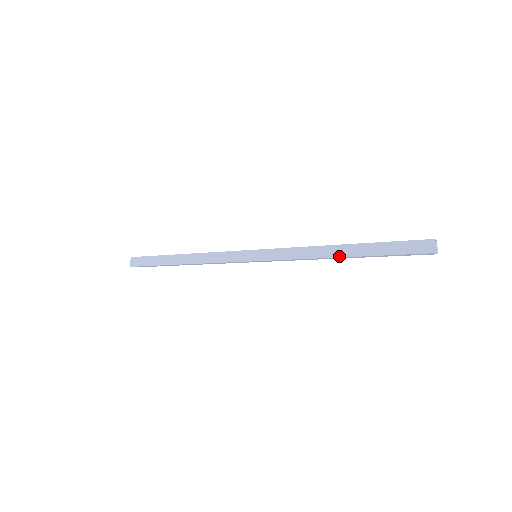
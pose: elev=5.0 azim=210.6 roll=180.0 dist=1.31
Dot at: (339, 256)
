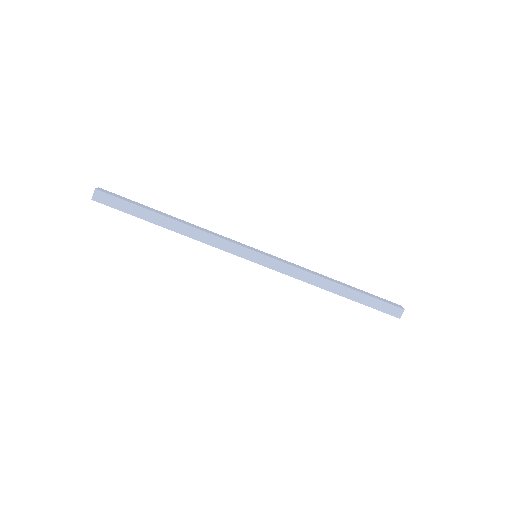
Dot at: (333, 292)
